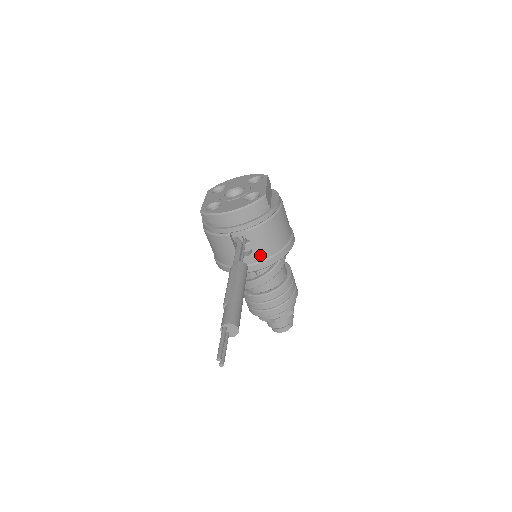
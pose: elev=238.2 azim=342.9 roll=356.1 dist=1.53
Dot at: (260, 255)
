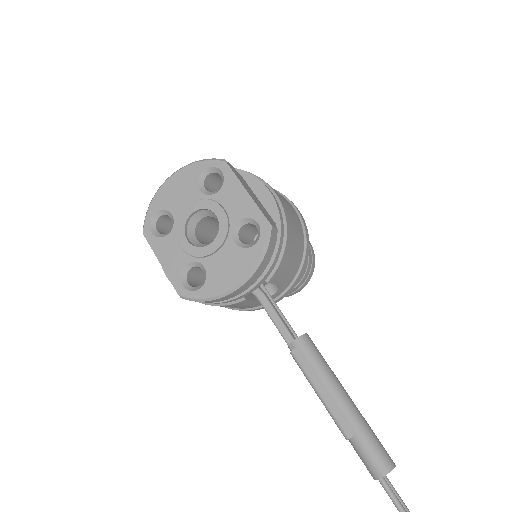
Dot at: (288, 281)
